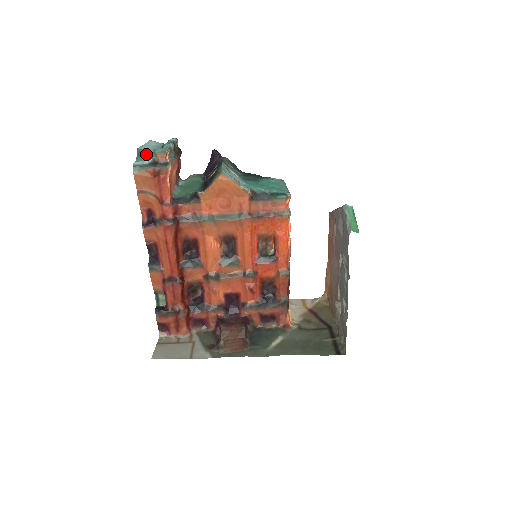
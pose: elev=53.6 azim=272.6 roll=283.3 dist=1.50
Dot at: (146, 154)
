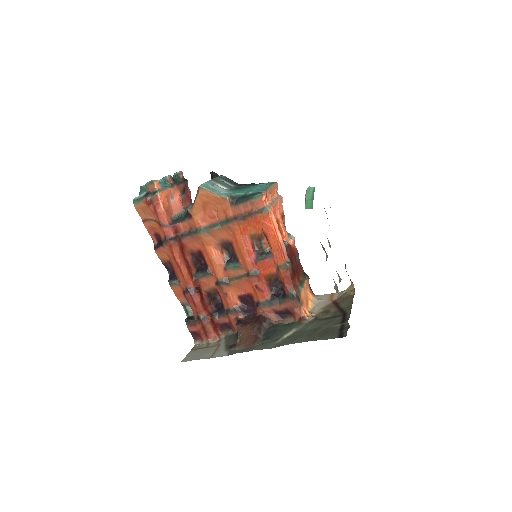
Dot at: (146, 189)
